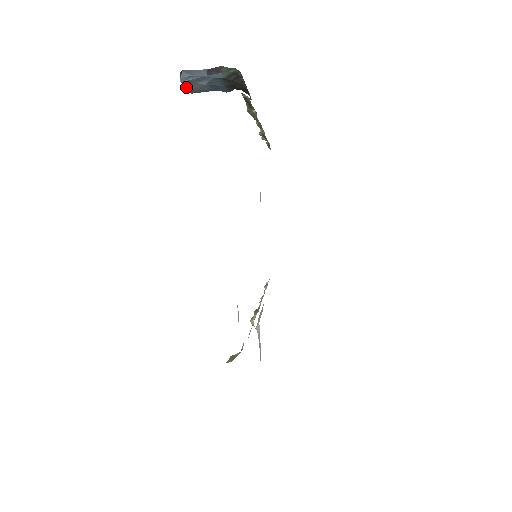
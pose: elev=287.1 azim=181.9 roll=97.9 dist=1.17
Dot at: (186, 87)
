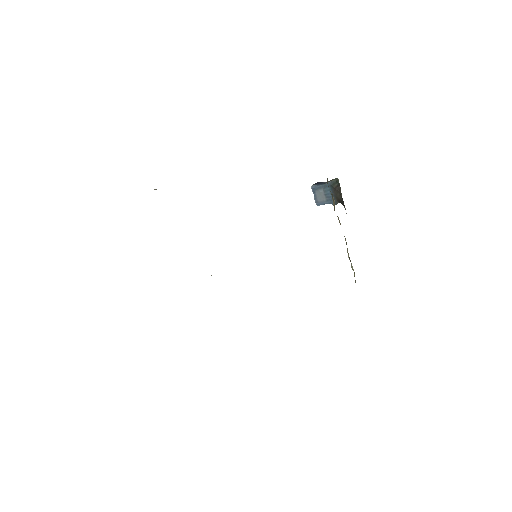
Dot at: (314, 196)
